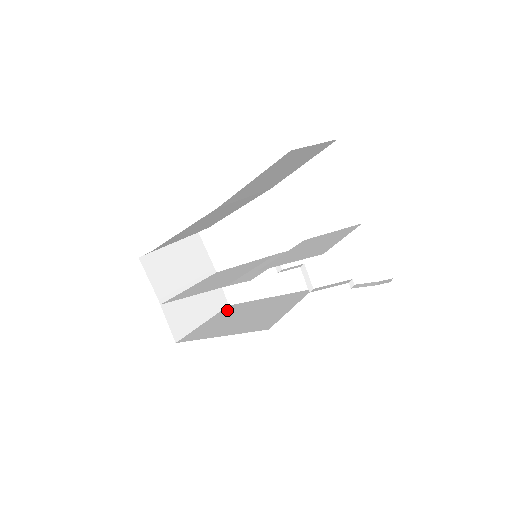
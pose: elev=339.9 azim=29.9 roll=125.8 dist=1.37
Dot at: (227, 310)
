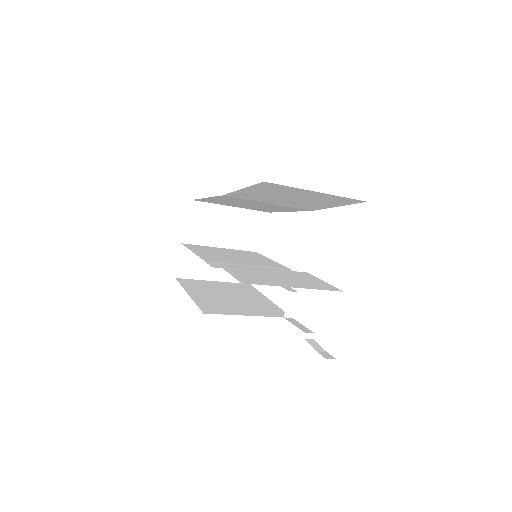
Dot at: (239, 285)
